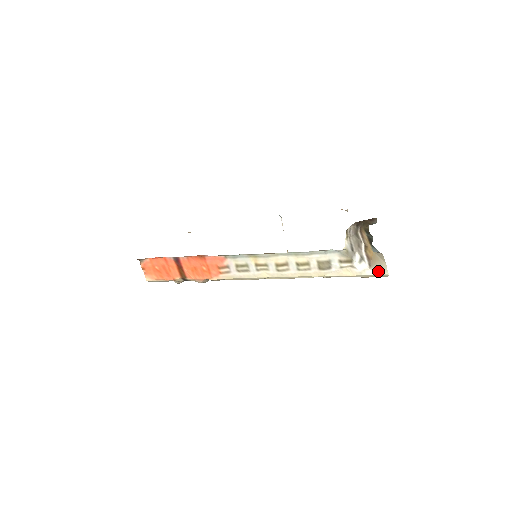
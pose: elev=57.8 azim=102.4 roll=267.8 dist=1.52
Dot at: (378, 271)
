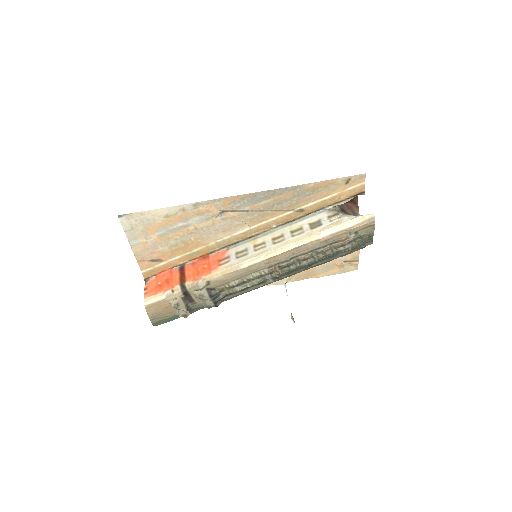
Dot at: (364, 215)
